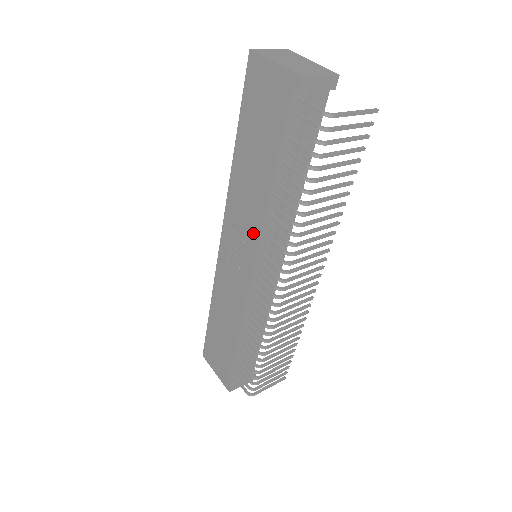
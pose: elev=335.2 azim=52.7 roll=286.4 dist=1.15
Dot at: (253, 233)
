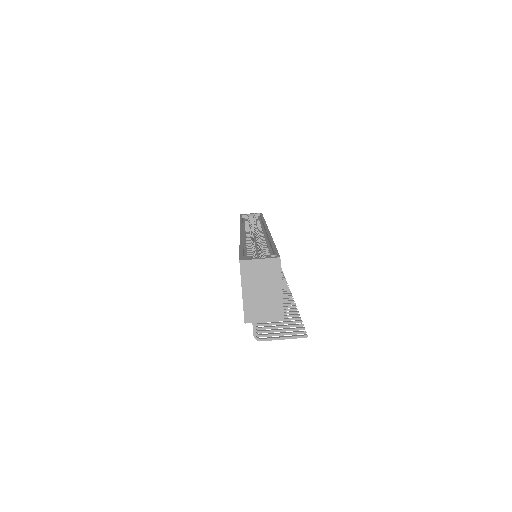
Dot at: occluded
